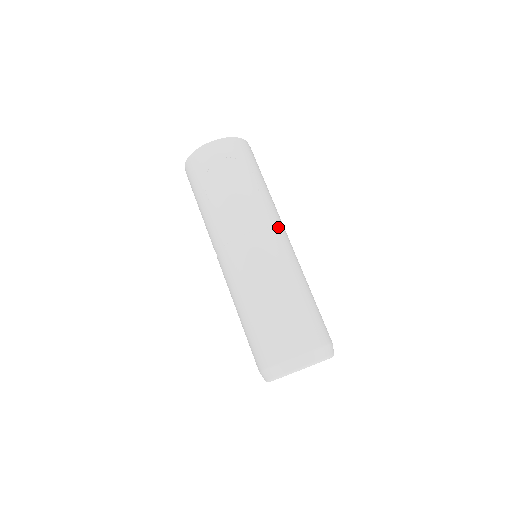
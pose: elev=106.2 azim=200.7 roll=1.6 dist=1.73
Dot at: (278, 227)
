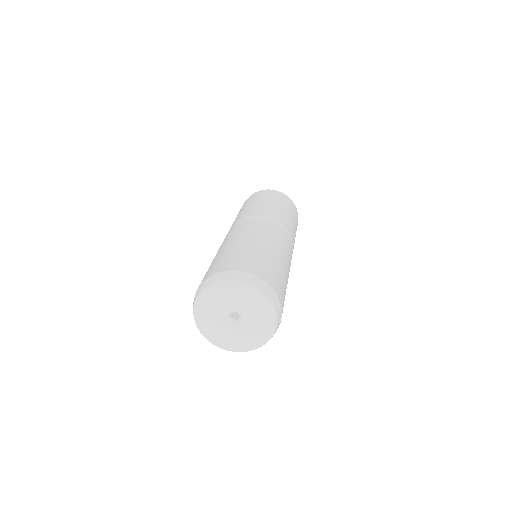
Dot at: occluded
